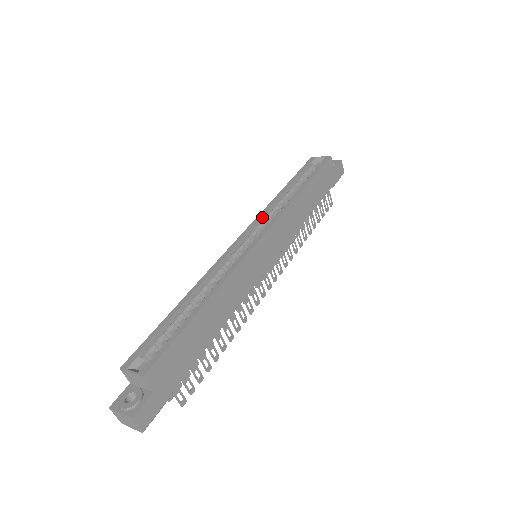
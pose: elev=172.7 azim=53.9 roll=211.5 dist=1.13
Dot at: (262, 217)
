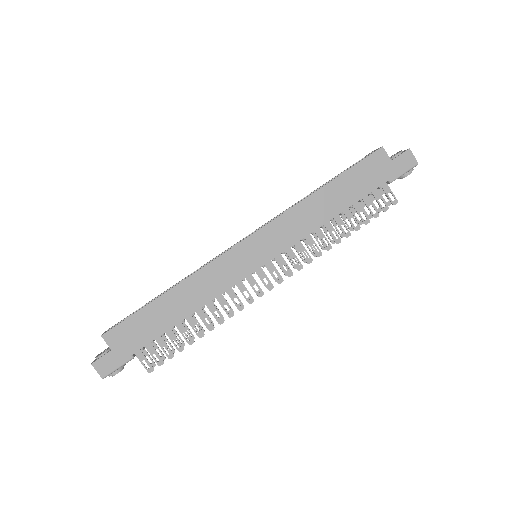
Dot at: occluded
